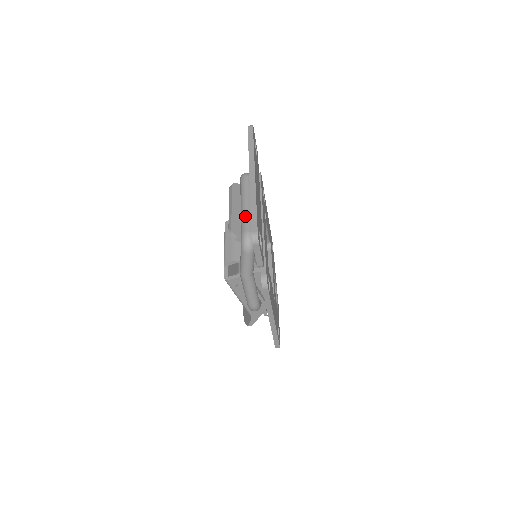
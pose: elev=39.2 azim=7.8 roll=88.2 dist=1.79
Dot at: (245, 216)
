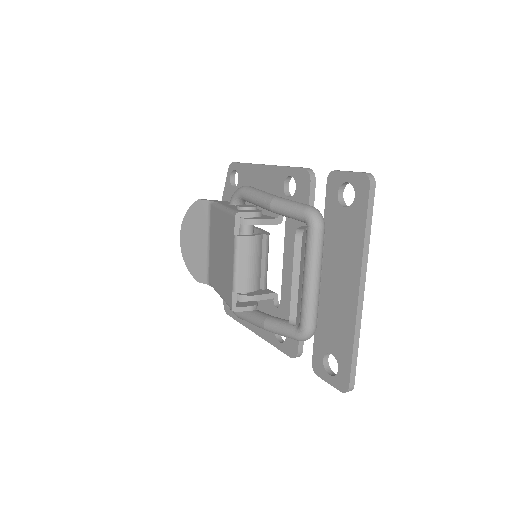
Dot at: (314, 305)
